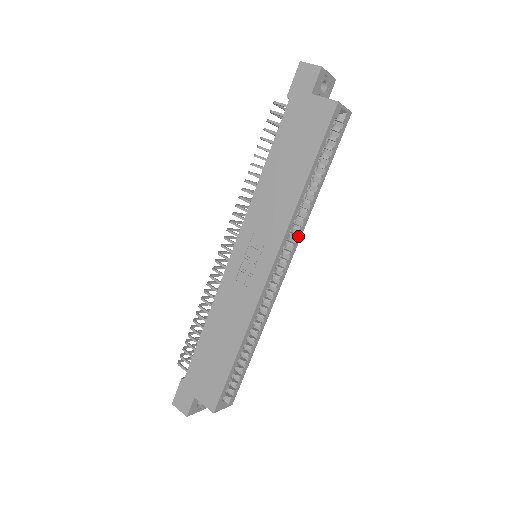
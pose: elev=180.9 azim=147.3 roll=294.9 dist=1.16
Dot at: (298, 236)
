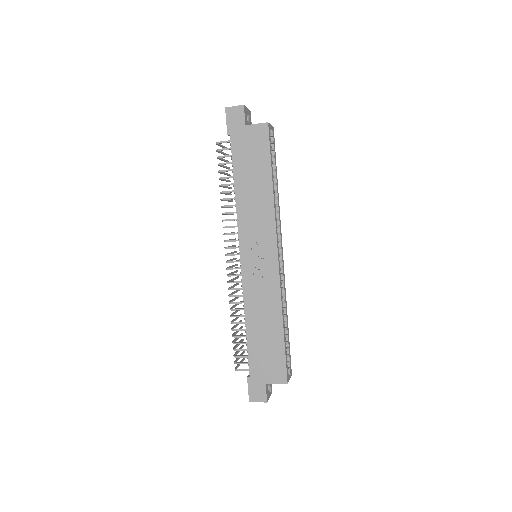
Dot at: (280, 226)
